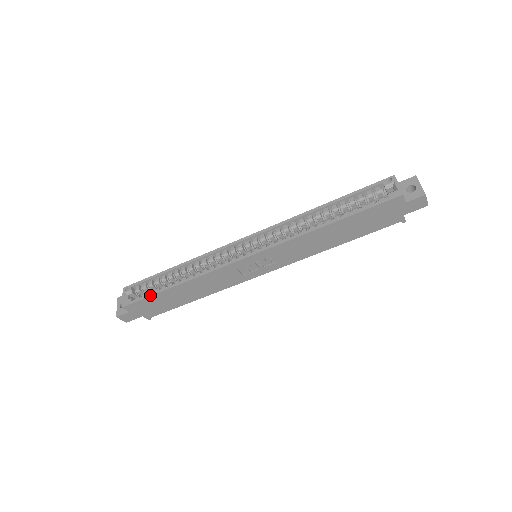
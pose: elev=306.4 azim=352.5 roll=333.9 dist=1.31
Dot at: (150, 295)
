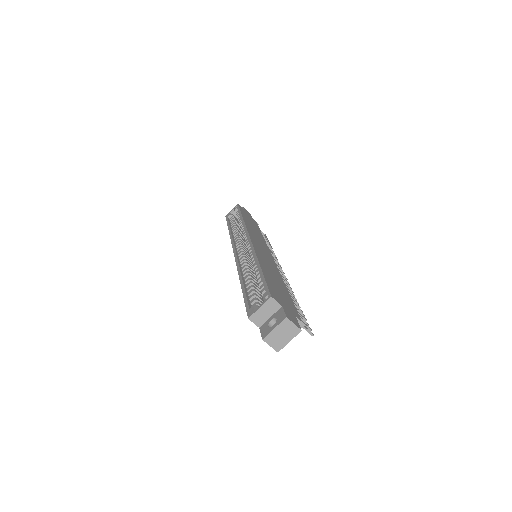
Dot at: (227, 223)
